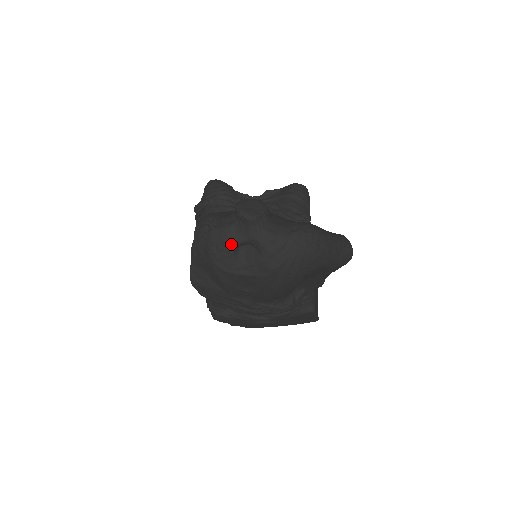
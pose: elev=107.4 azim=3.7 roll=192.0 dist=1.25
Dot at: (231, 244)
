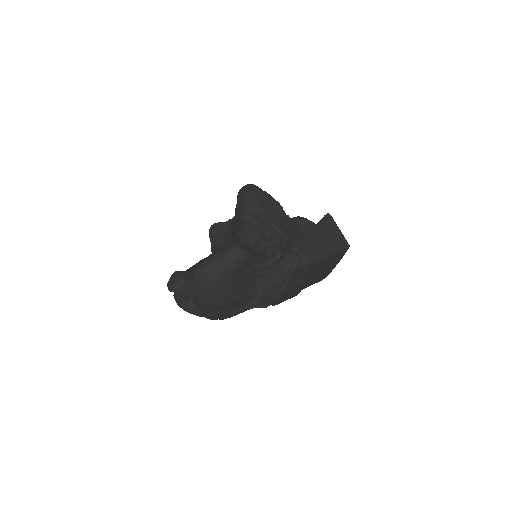
Dot at: (184, 304)
